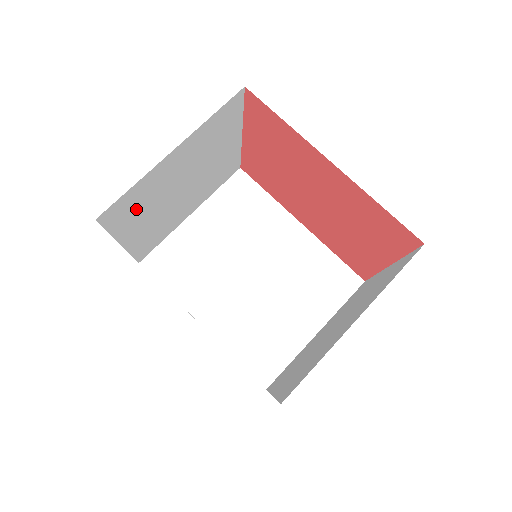
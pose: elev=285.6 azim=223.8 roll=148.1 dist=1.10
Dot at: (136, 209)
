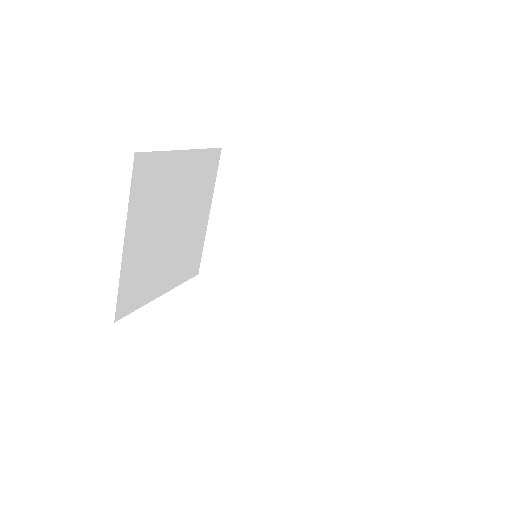
Dot at: (143, 281)
